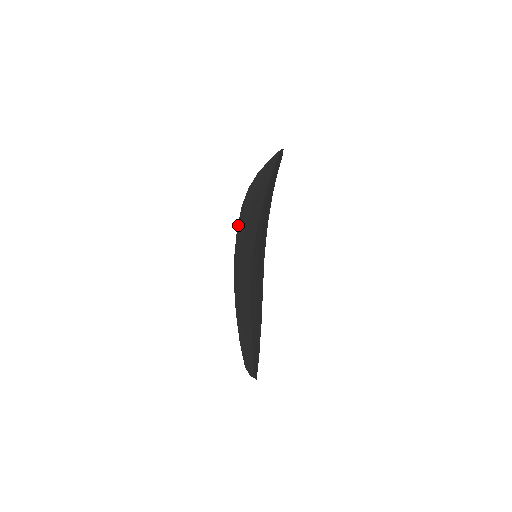
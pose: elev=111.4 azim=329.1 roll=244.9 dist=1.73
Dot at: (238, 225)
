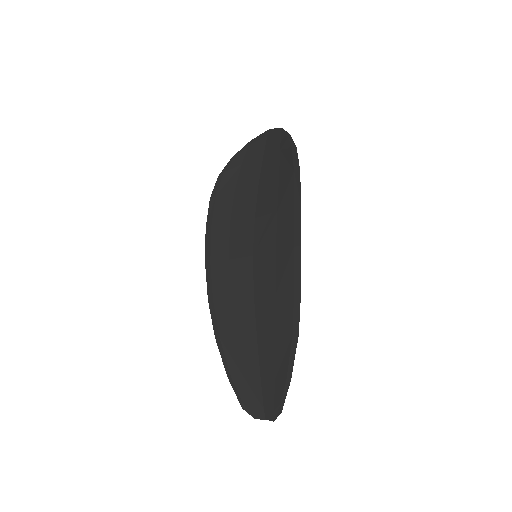
Dot at: (208, 222)
